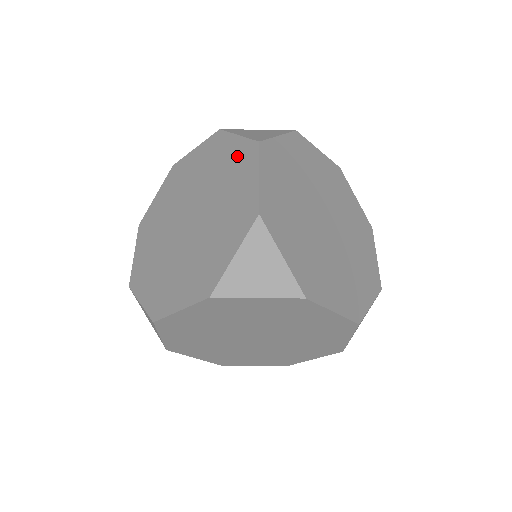
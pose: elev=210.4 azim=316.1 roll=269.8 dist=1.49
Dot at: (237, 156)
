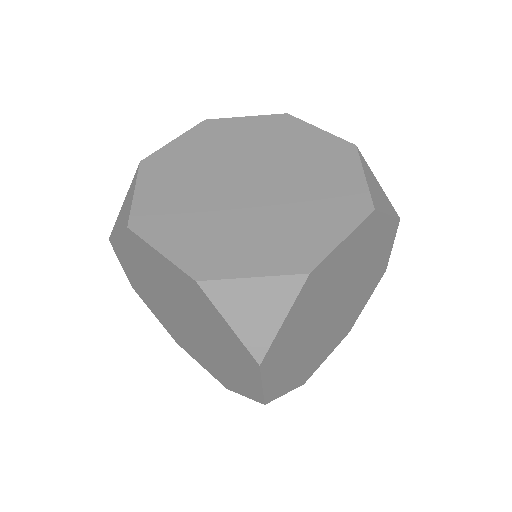
Dot at: (267, 126)
